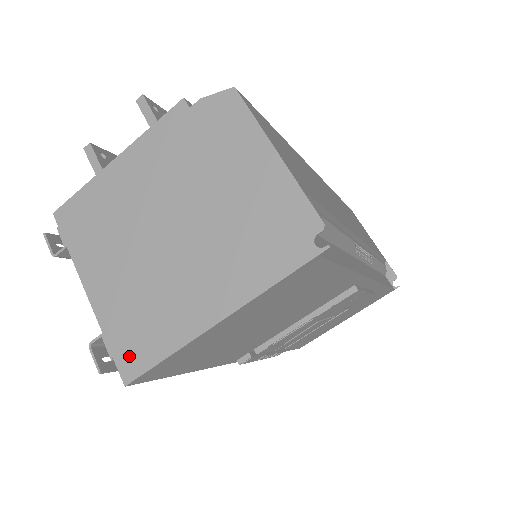
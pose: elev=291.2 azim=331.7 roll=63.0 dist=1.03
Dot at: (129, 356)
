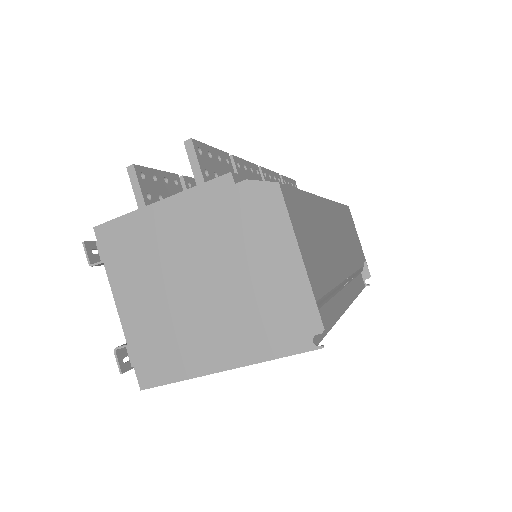
Dot at: (147, 370)
